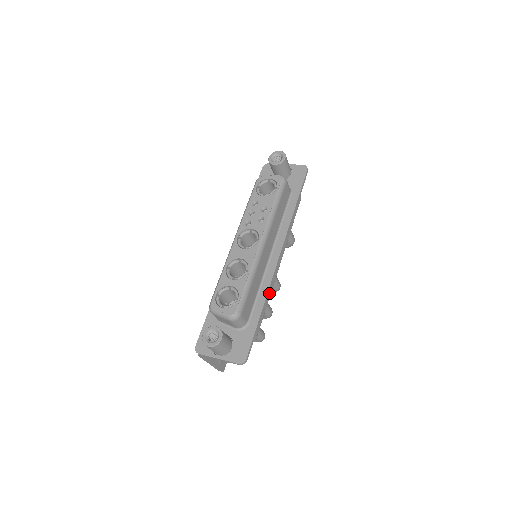
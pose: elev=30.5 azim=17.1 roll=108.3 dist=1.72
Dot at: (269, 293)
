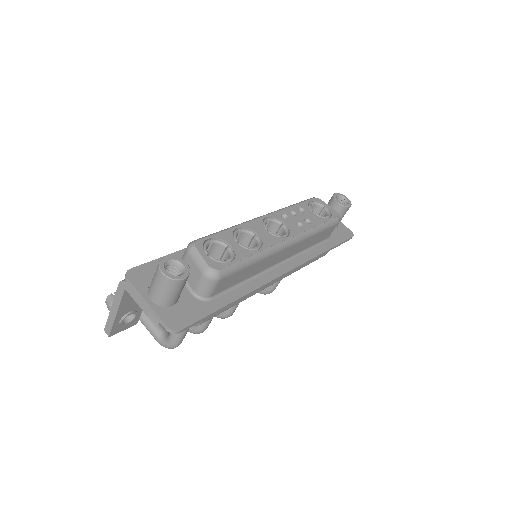
Dot at: (245, 297)
